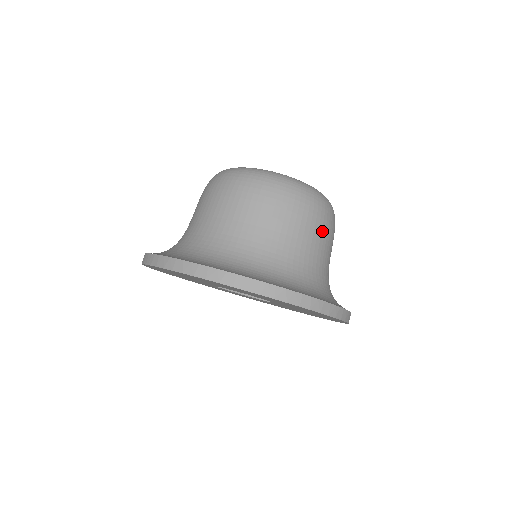
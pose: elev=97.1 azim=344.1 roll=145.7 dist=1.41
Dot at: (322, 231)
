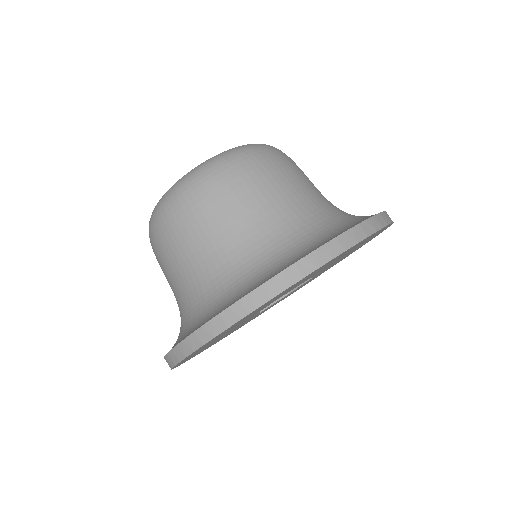
Dot at: occluded
